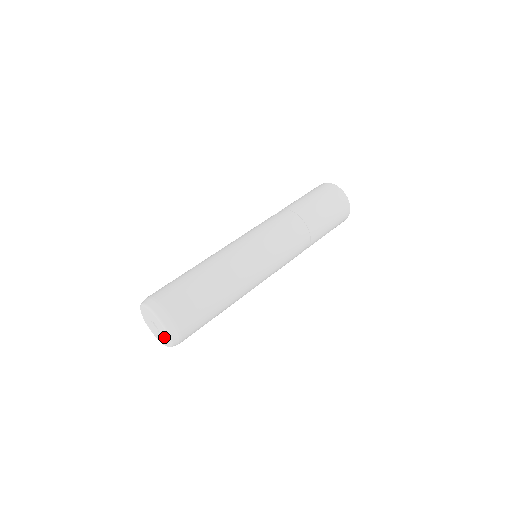
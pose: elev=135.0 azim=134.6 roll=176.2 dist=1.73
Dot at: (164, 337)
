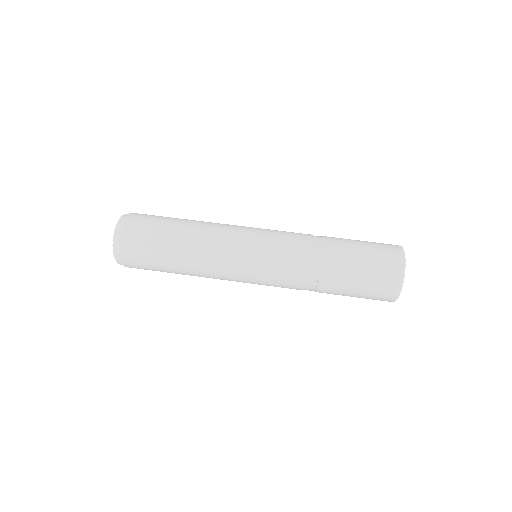
Dot at: occluded
